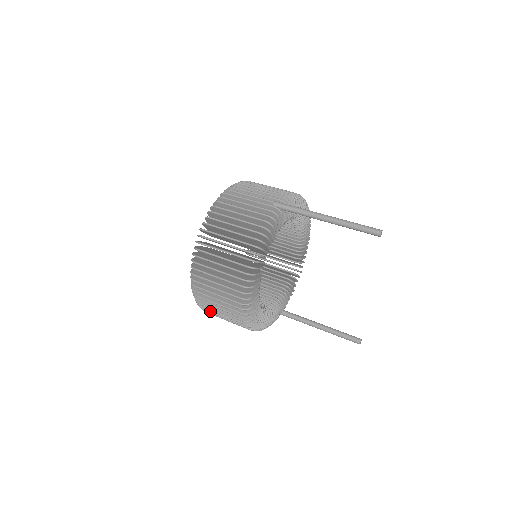
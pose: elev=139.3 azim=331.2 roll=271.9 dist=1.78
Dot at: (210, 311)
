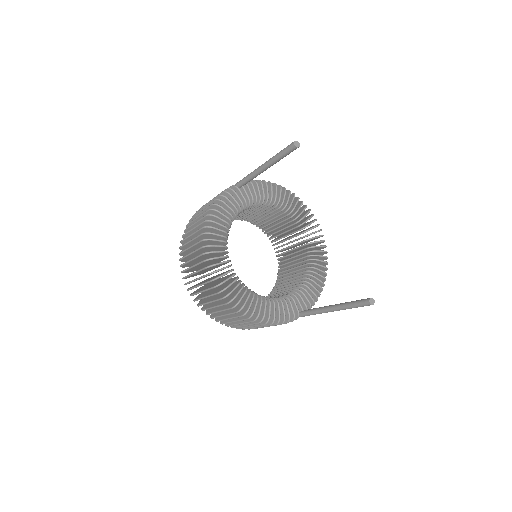
Dot at: (211, 312)
